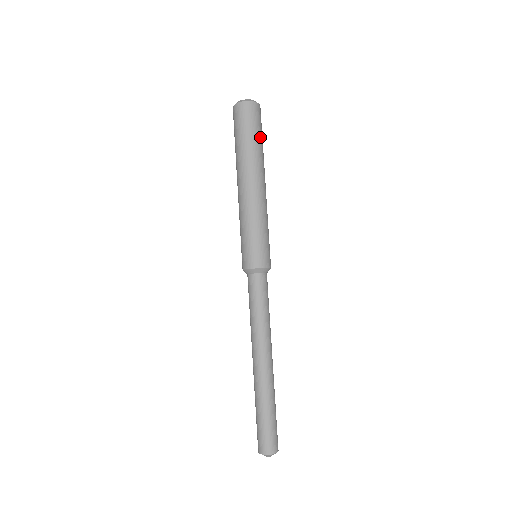
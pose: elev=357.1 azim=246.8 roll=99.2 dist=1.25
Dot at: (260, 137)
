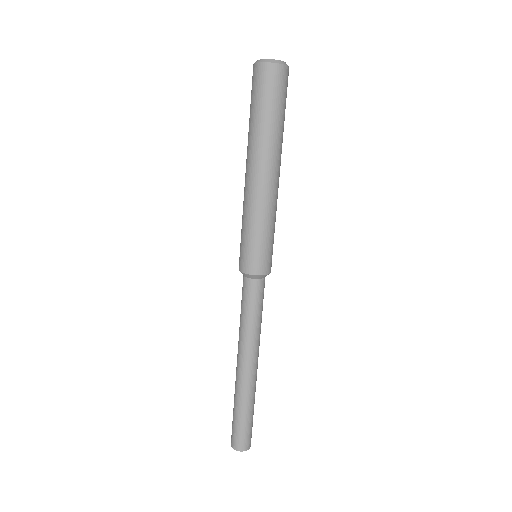
Dot at: (274, 112)
